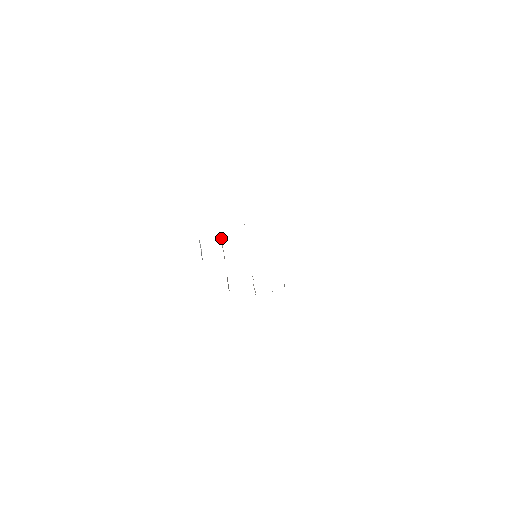
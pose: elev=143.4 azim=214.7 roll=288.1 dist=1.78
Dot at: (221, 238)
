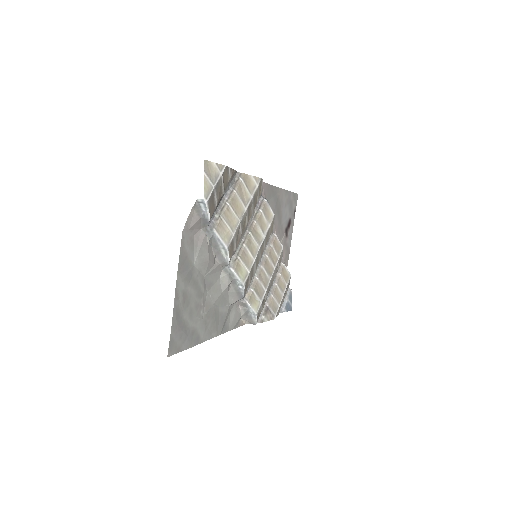
Dot at: (281, 268)
